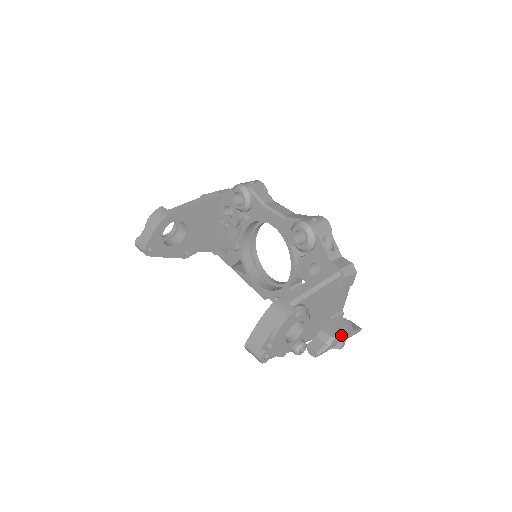
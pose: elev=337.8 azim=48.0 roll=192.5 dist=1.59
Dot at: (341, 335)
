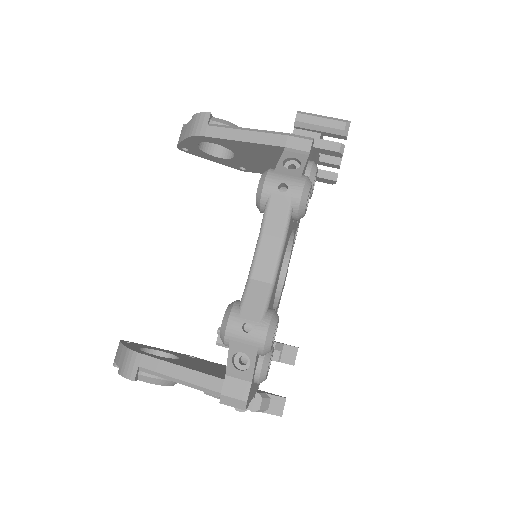
Dot at: occluded
